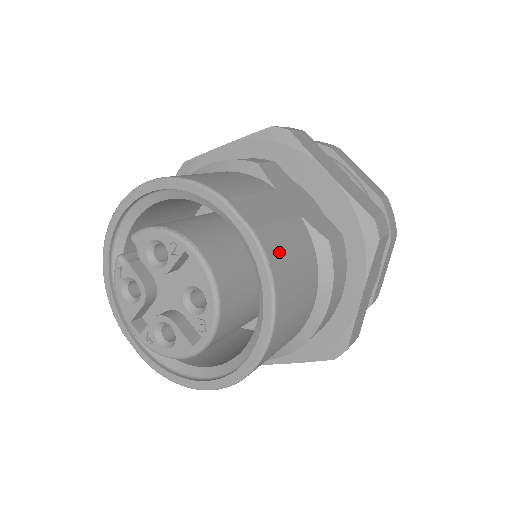
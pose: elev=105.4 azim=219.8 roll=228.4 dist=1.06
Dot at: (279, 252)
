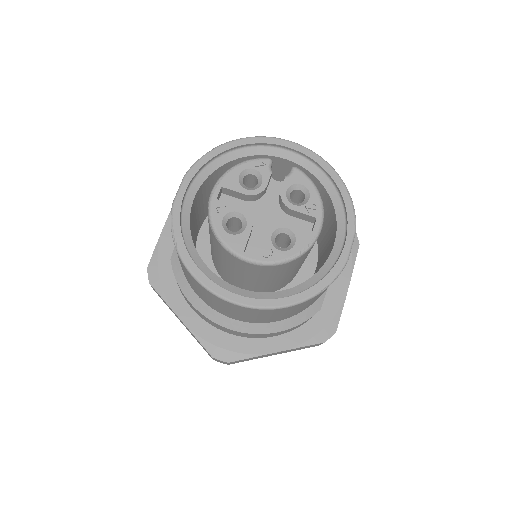
Dot at: occluded
